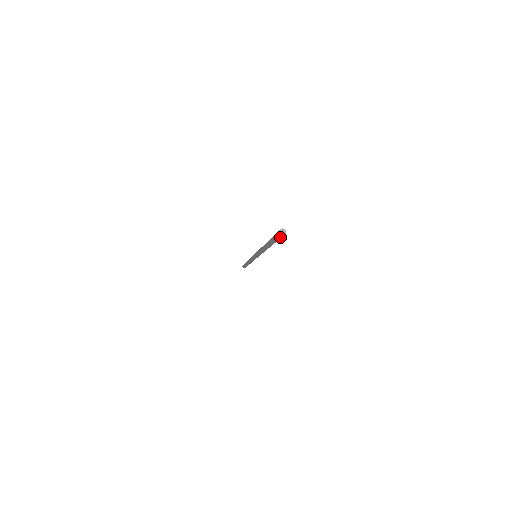
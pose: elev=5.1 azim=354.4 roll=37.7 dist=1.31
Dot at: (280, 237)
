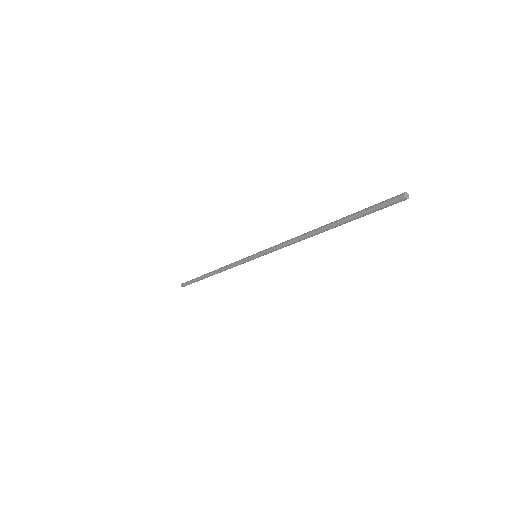
Dot at: occluded
